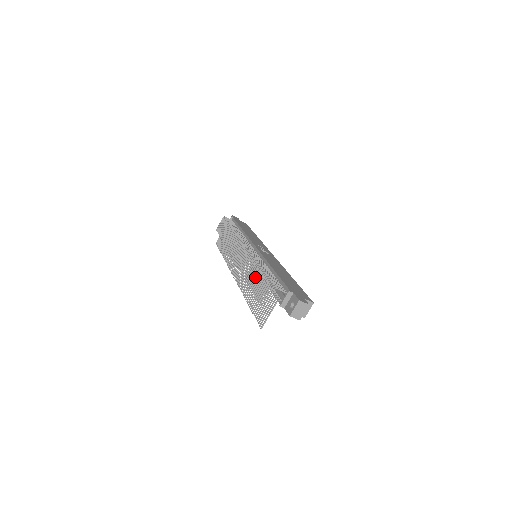
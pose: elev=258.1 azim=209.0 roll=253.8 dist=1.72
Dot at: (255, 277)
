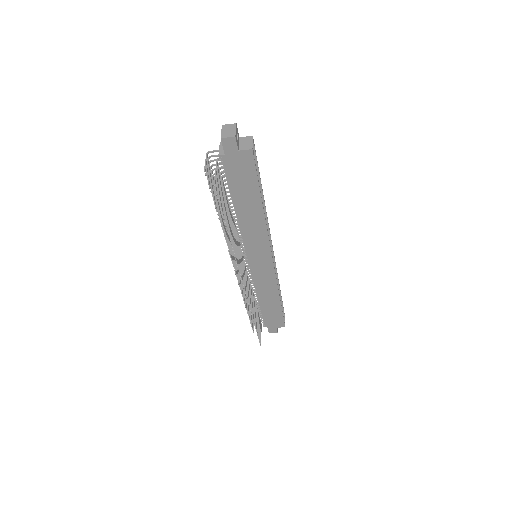
Dot at: (218, 205)
